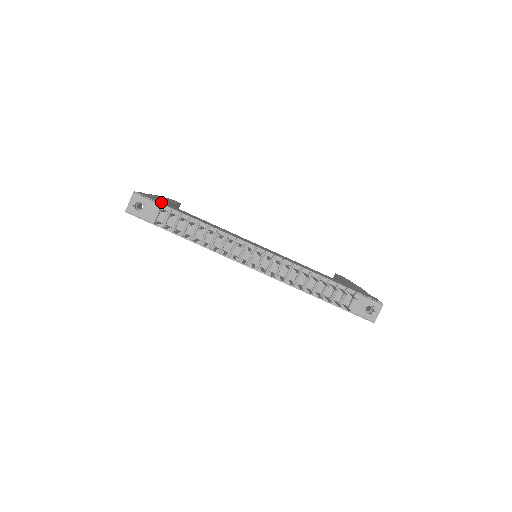
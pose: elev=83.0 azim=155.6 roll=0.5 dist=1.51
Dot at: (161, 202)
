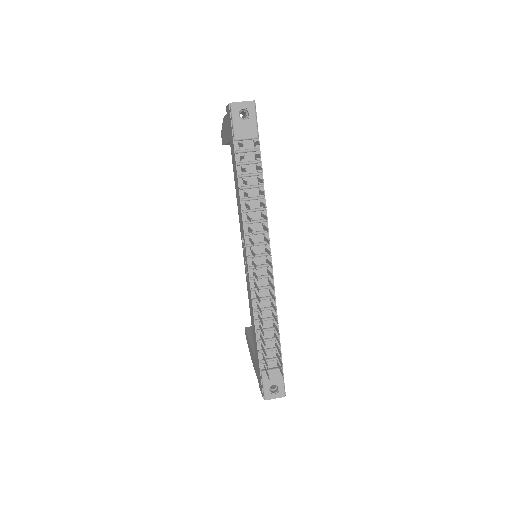
Dot at: occluded
